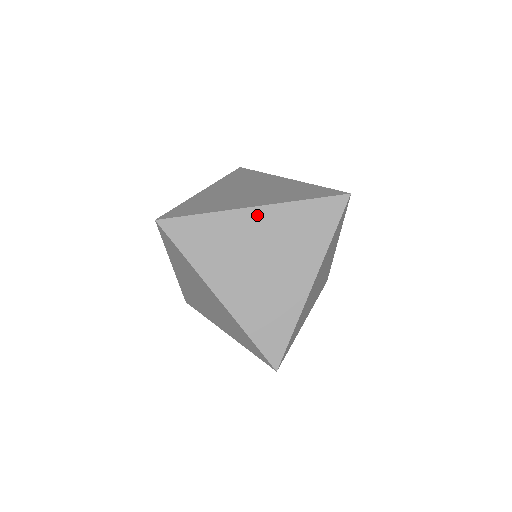
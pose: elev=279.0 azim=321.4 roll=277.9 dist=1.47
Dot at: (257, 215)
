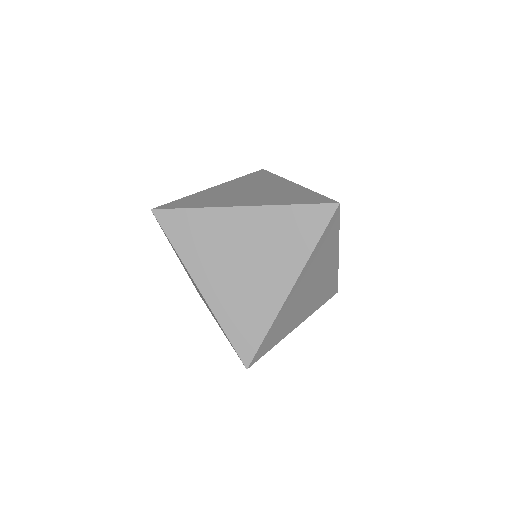
Dot at: occluded
